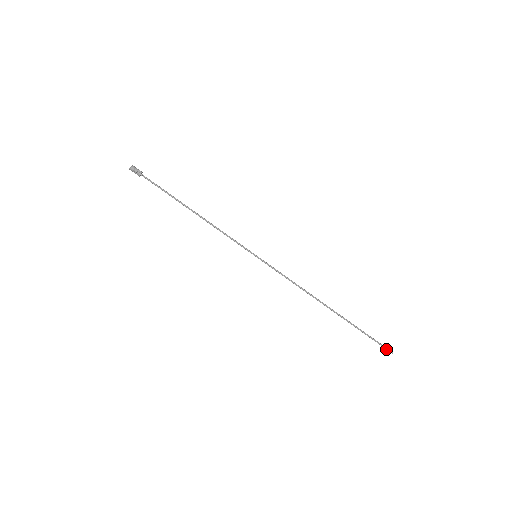
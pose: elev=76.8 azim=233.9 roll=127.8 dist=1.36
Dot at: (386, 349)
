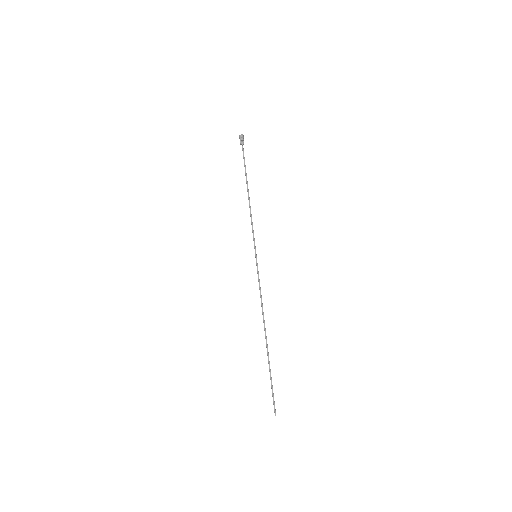
Dot at: (274, 408)
